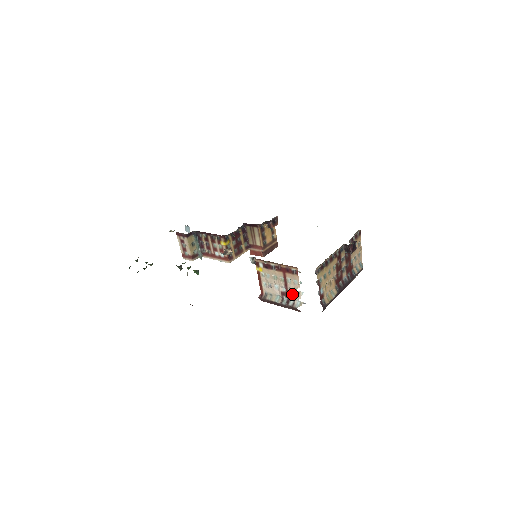
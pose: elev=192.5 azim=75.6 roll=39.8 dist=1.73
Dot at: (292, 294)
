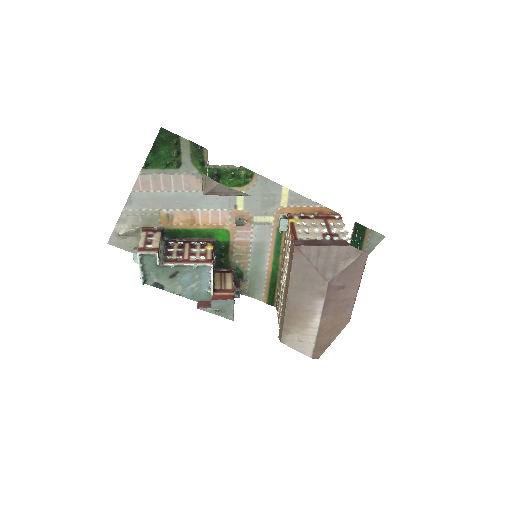
Dot at: (336, 234)
